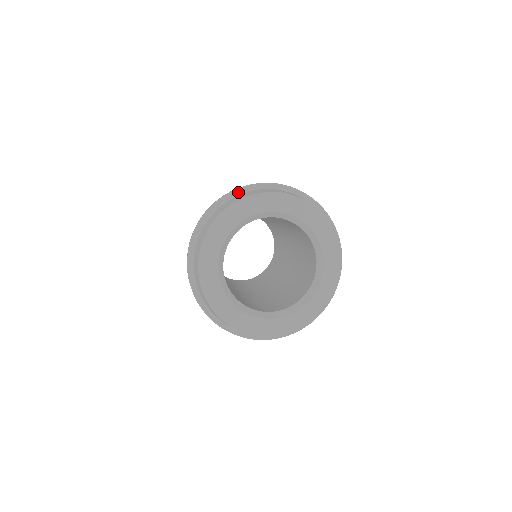
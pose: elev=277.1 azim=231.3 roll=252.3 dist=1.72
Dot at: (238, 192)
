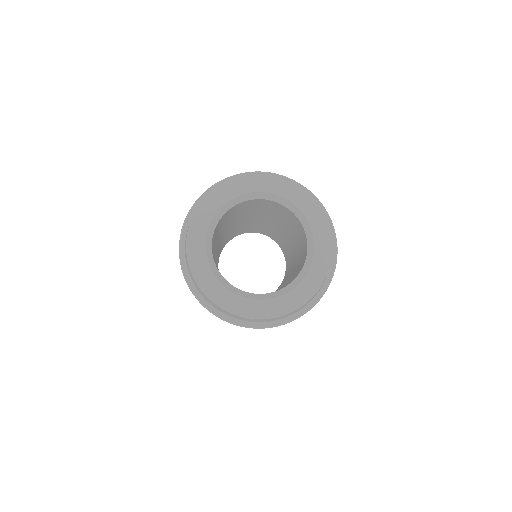
Dot at: occluded
